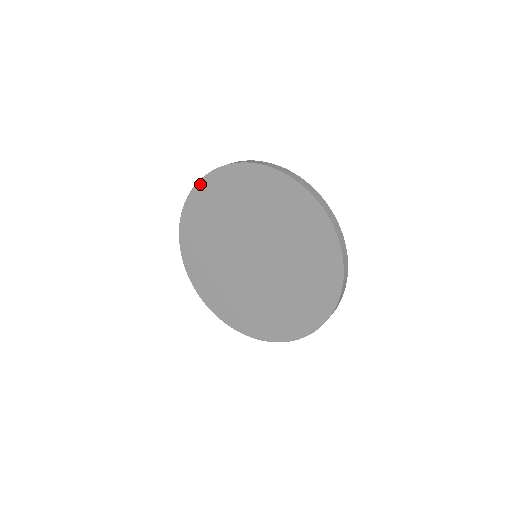
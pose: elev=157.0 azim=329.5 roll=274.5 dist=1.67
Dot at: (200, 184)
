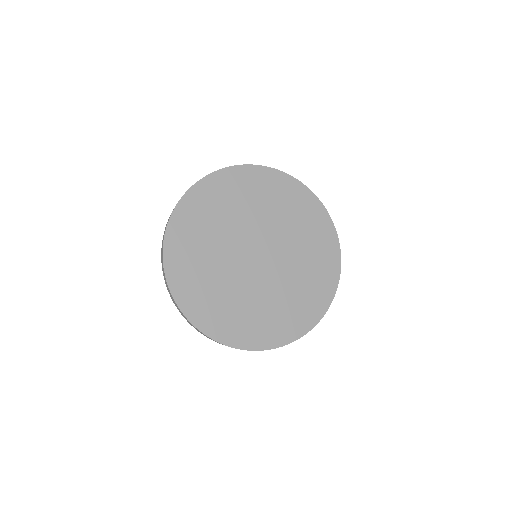
Dot at: (242, 168)
